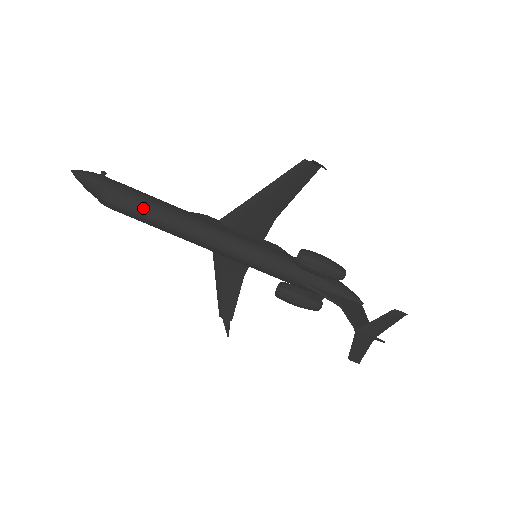
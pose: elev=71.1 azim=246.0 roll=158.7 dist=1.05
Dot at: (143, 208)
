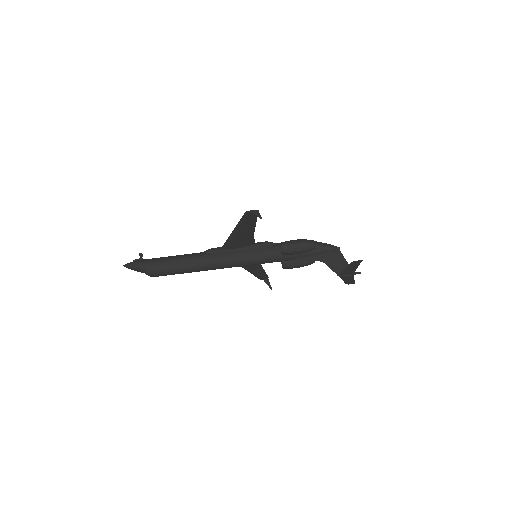
Dot at: (175, 270)
